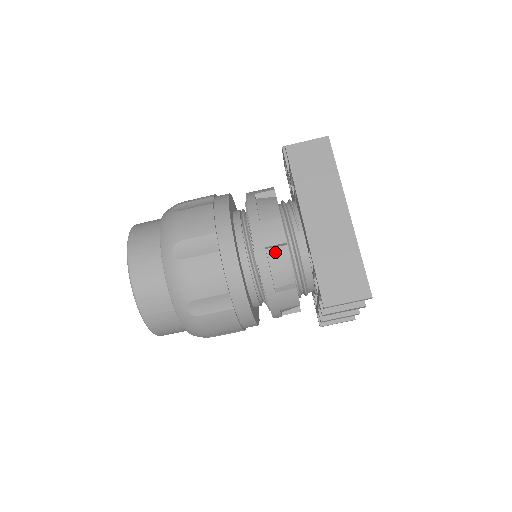
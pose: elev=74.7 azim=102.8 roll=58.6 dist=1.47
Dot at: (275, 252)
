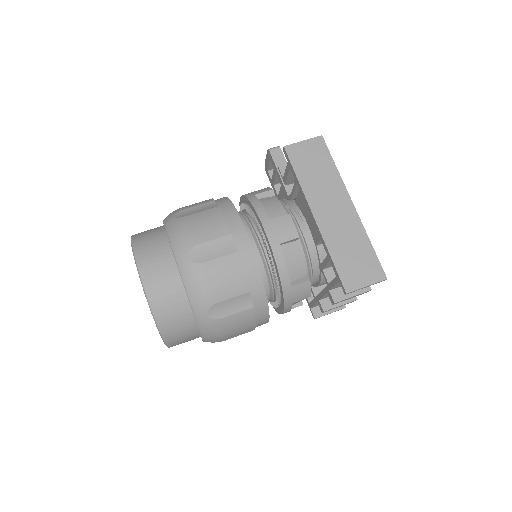
Dot at: (288, 248)
